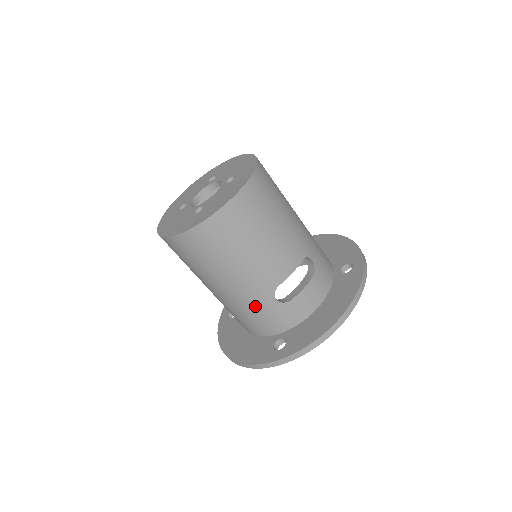
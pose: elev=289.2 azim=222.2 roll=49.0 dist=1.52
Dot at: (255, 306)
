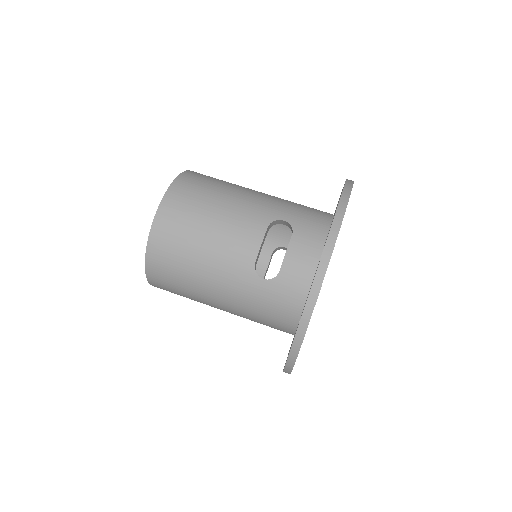
Dot at: (253, 299)
